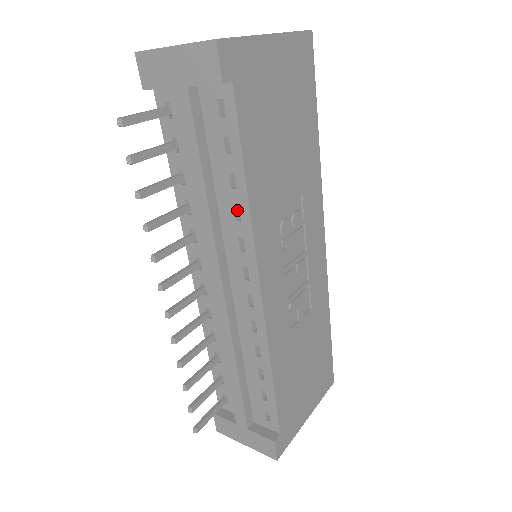
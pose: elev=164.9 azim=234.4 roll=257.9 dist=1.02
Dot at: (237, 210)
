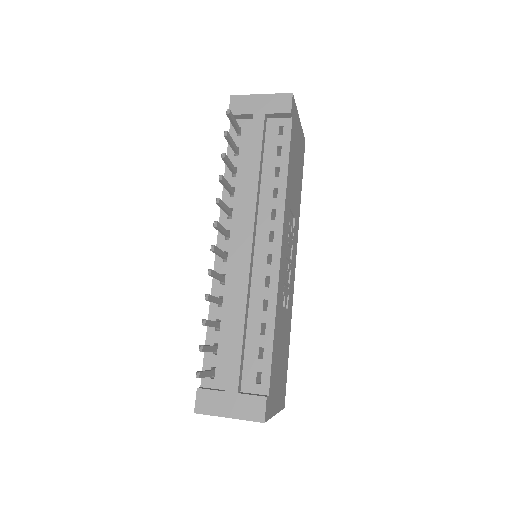
Dot at: (274, 193)
